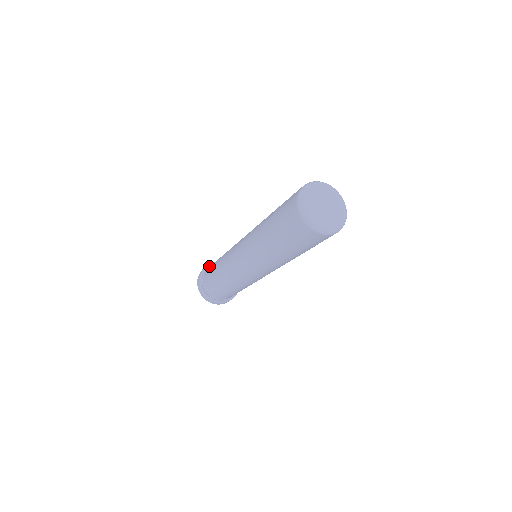
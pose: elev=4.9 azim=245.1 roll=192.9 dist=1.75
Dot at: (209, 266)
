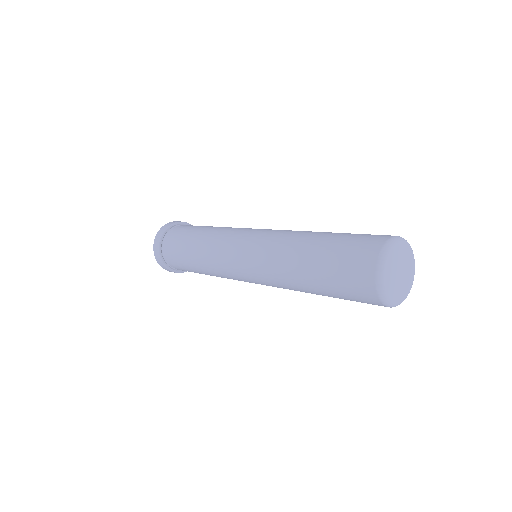
Dot at: (166, 231)
